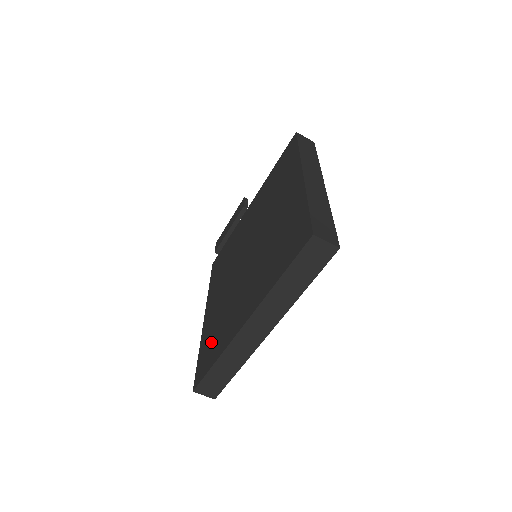
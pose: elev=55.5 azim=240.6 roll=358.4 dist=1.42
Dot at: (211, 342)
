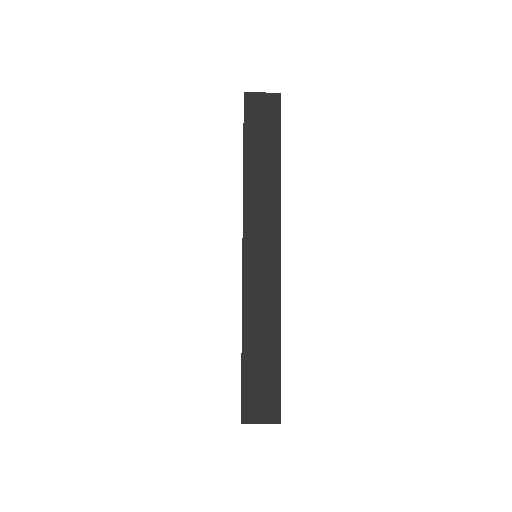
Dot at: occluded
